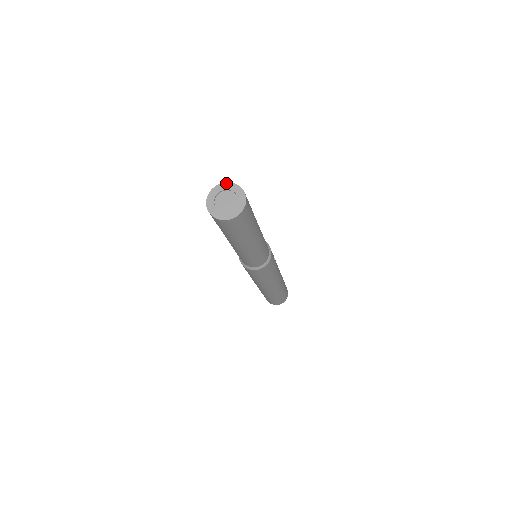
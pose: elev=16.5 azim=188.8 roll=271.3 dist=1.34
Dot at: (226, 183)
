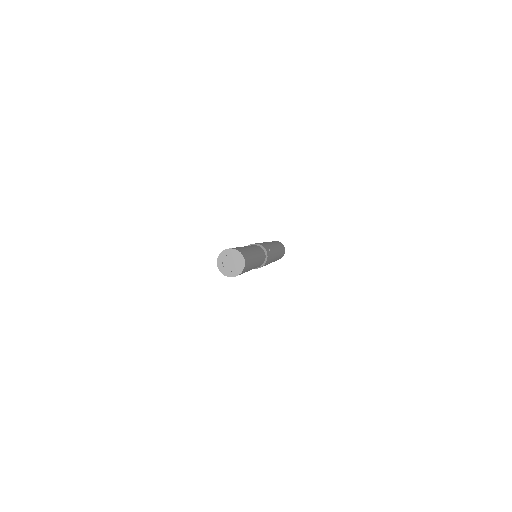
Dot at: (226, 250)
